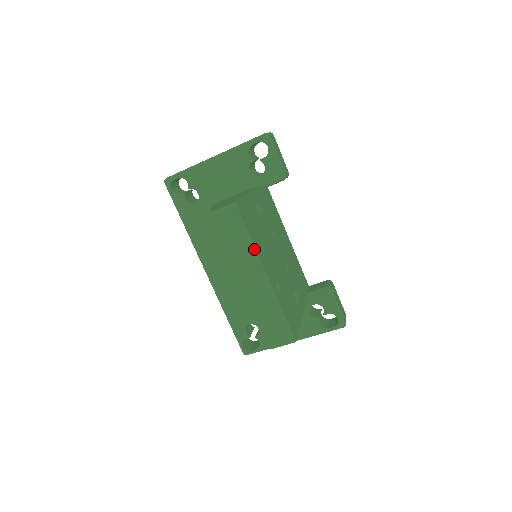
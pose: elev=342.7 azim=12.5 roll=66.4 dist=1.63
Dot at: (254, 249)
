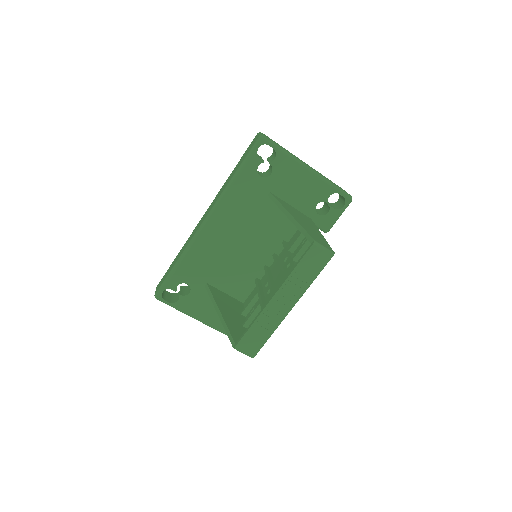
Dot at: occluded
